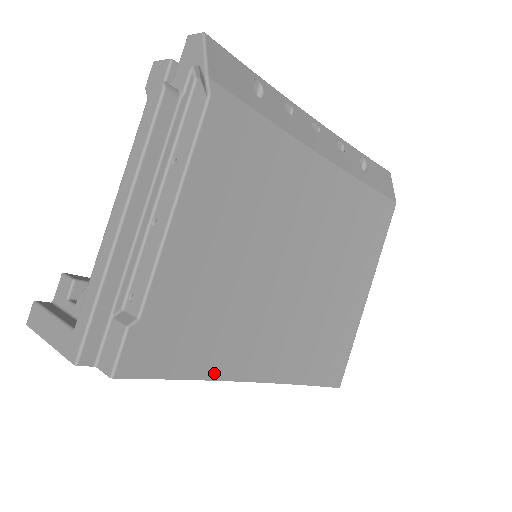
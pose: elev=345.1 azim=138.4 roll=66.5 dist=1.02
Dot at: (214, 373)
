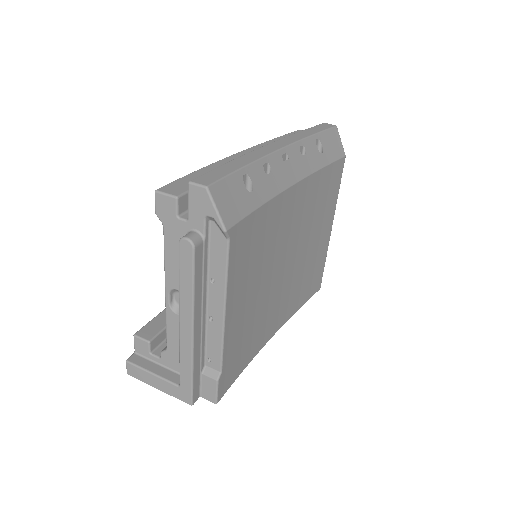
Dot at: (257, 350)
